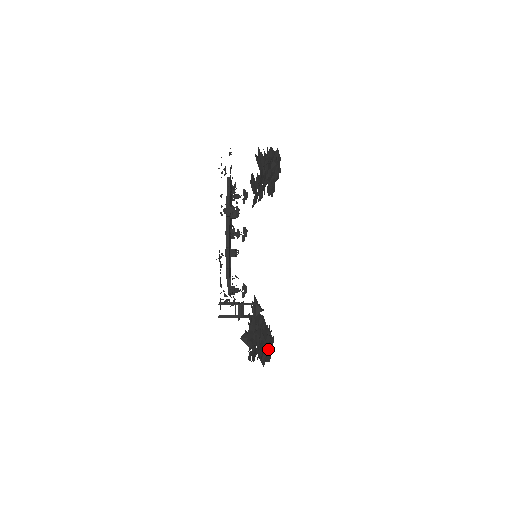
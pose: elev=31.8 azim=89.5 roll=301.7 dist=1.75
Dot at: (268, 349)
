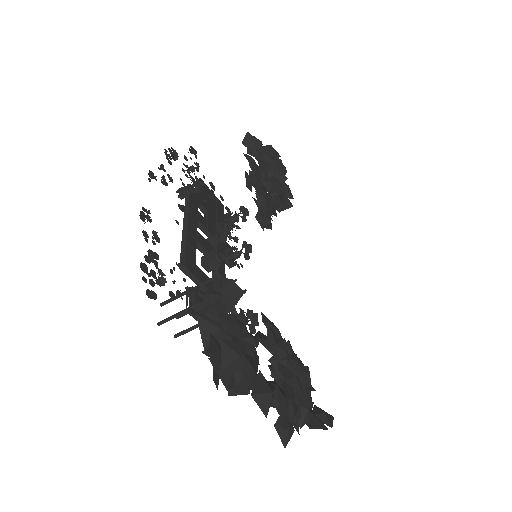
Dot at: occluded
